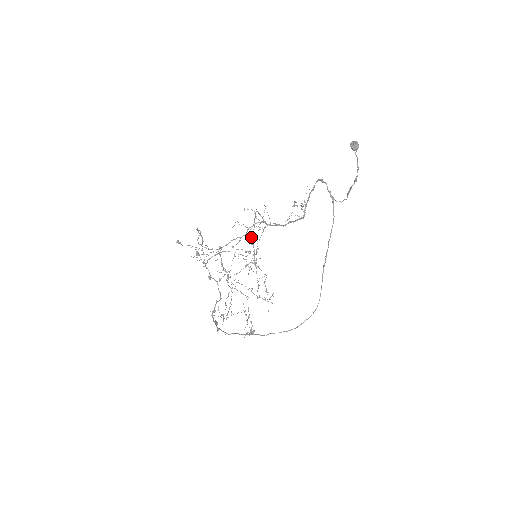
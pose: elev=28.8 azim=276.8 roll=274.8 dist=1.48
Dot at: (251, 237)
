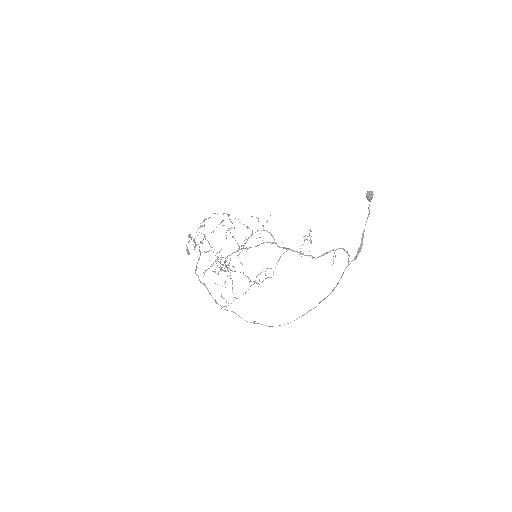
Dot at: (251, 235)
